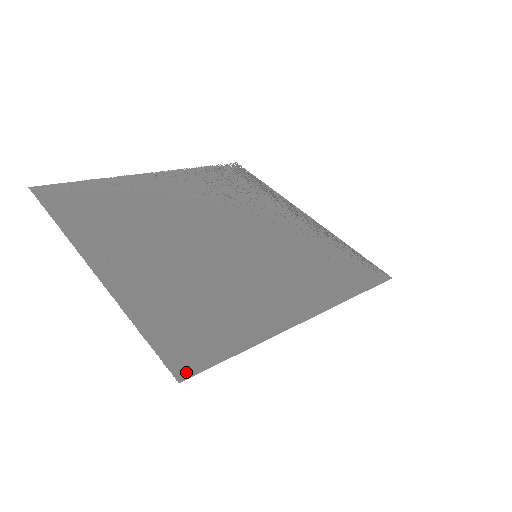
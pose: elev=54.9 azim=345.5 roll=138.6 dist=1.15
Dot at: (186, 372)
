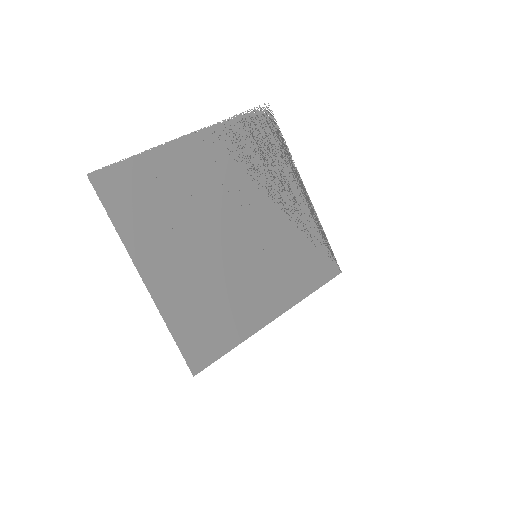
Dot at: (198, 369)
